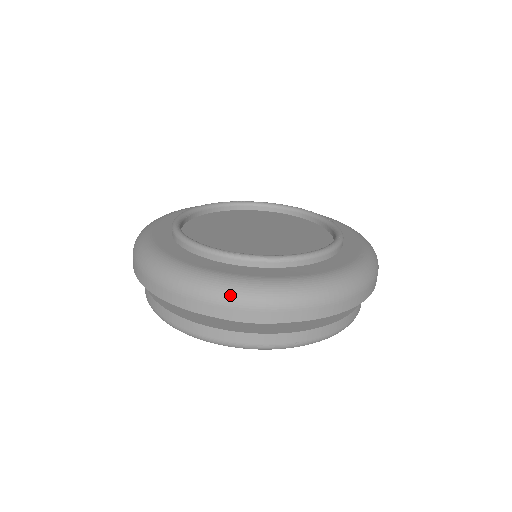
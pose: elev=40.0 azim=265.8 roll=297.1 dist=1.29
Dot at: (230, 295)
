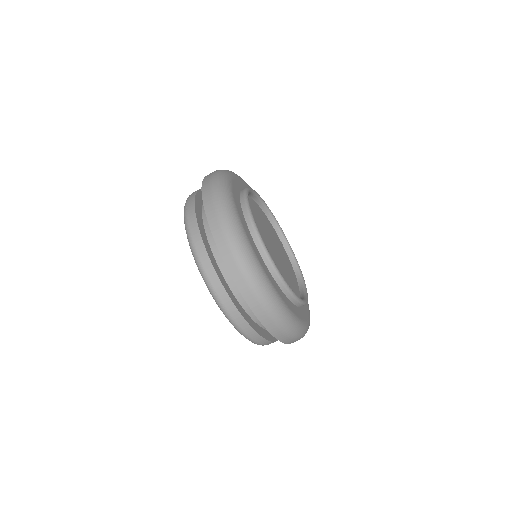
Dot at: (282, 320)
